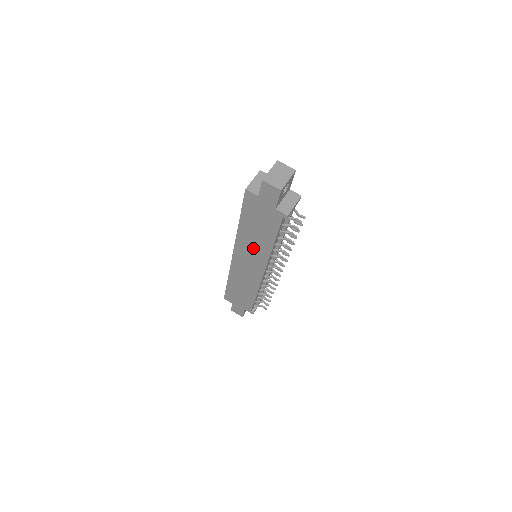
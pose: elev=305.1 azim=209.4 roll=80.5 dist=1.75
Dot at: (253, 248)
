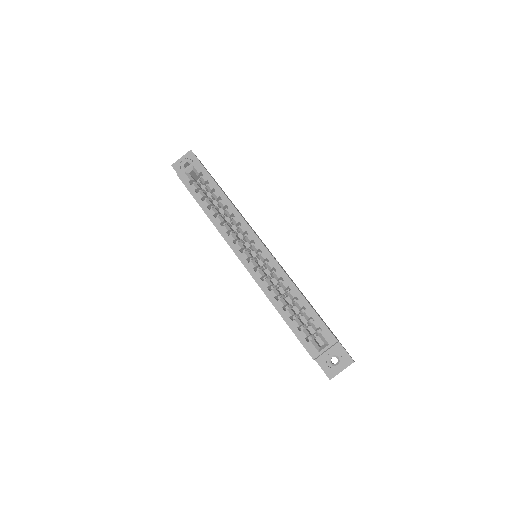
Dot at: occluded
